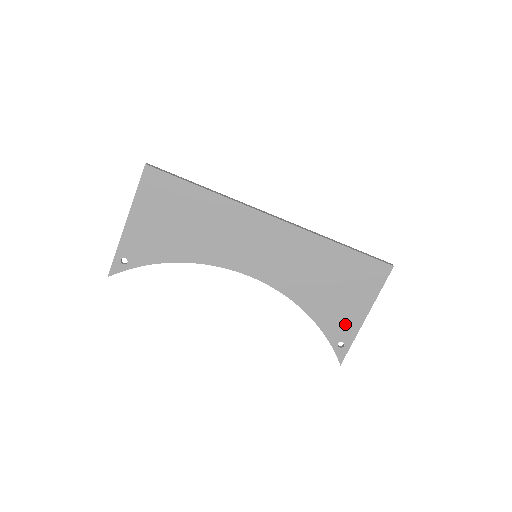
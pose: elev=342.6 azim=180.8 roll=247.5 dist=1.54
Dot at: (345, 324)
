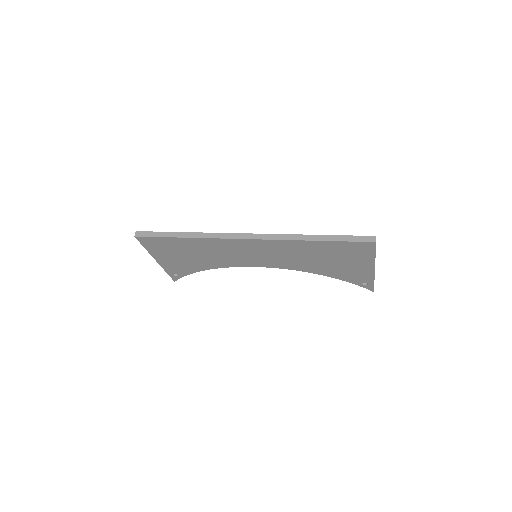
Dot at: (359, 275)
